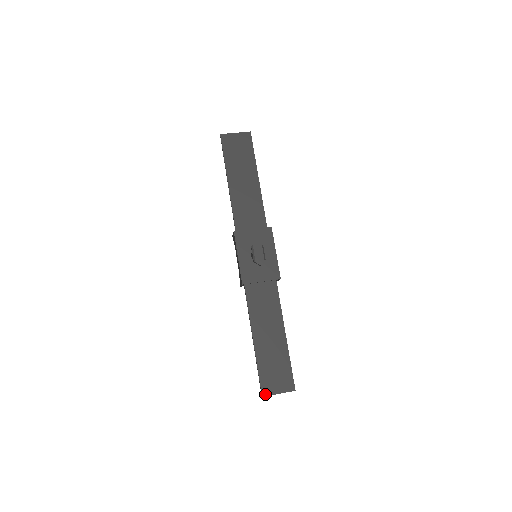
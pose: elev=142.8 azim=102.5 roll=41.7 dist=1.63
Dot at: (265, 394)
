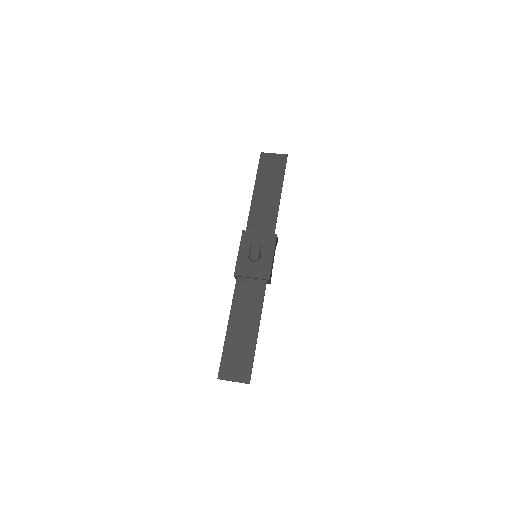
Dot at: (221, 377)
